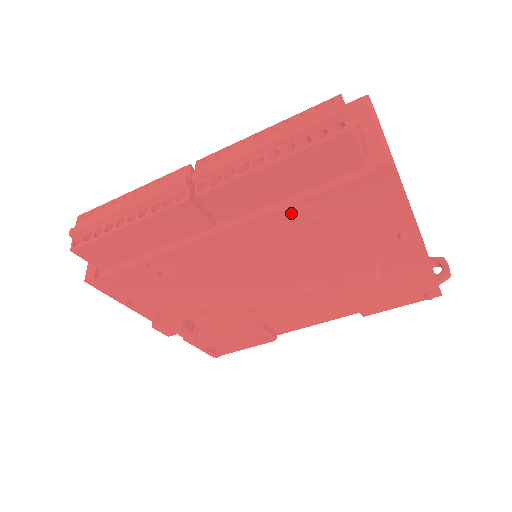
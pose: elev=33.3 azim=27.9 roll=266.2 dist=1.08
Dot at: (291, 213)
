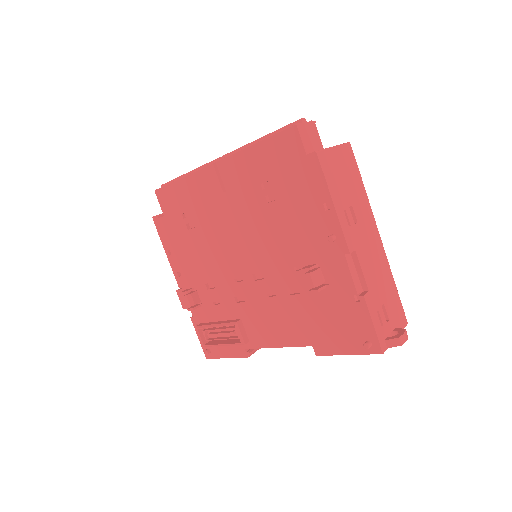
Dot at: (260, 187)
